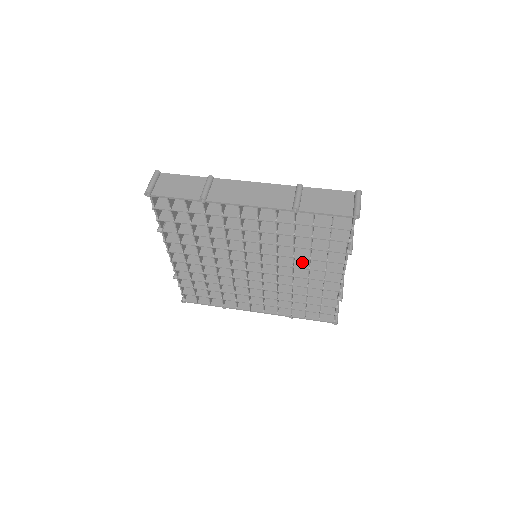
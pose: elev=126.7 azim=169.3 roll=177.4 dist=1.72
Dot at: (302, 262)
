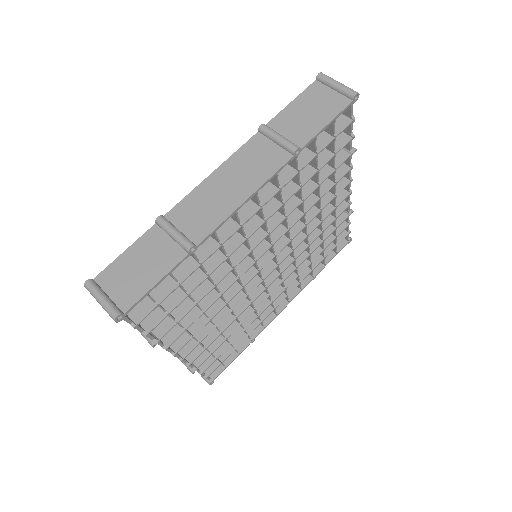
Dot at: occluded
